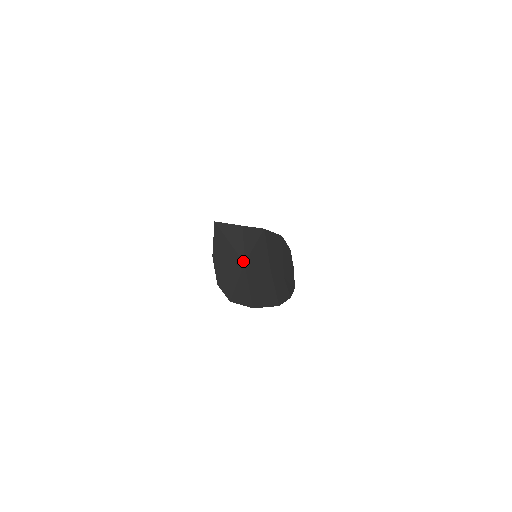
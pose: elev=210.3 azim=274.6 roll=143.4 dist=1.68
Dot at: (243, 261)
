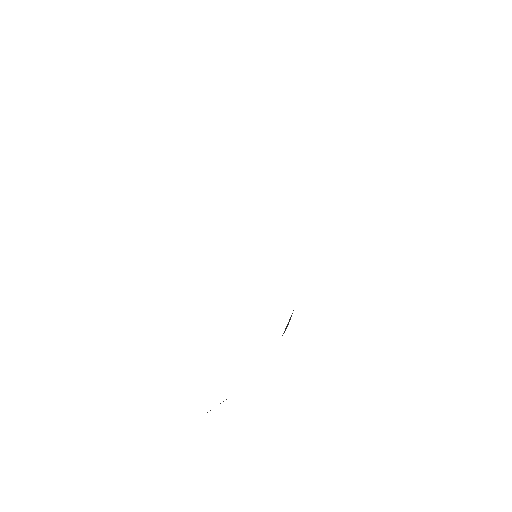
Dot at: occluded
